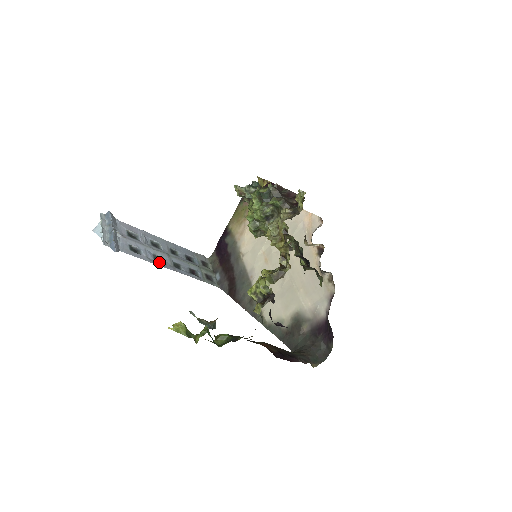
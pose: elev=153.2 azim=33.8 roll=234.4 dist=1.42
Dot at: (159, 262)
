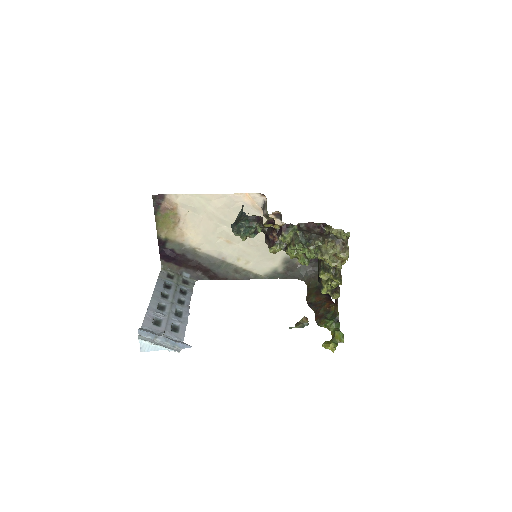
Dot at: (183, 315)
